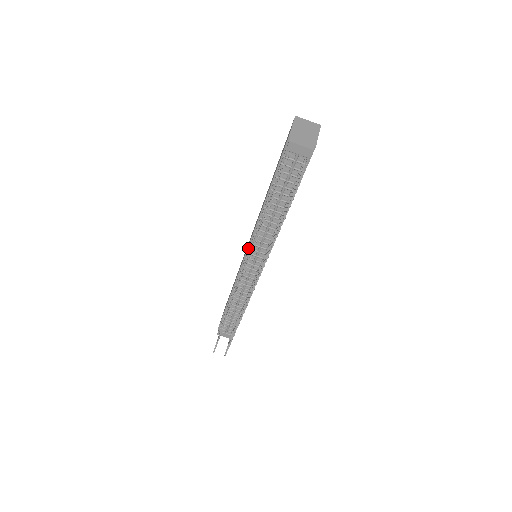
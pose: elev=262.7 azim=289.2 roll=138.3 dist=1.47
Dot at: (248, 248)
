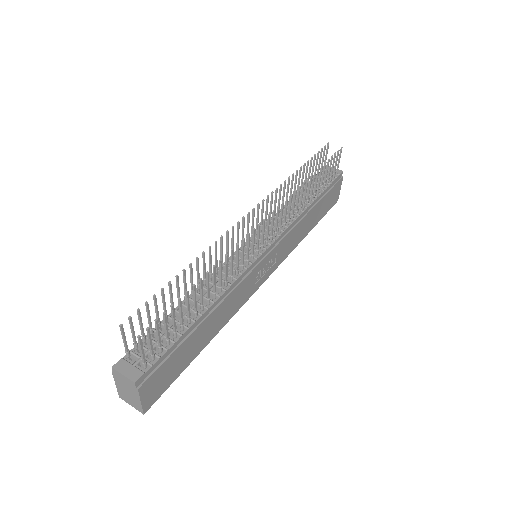
Dot at: occluded
